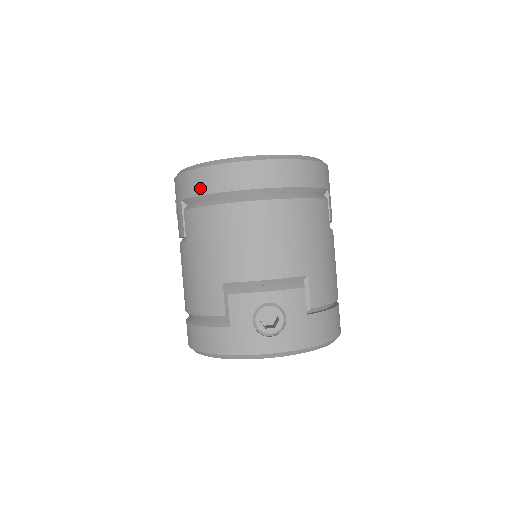
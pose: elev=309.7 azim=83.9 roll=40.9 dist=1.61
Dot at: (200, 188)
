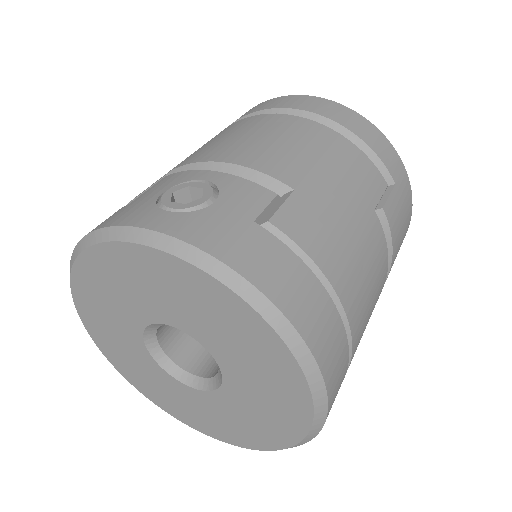
Dot at: occluded
